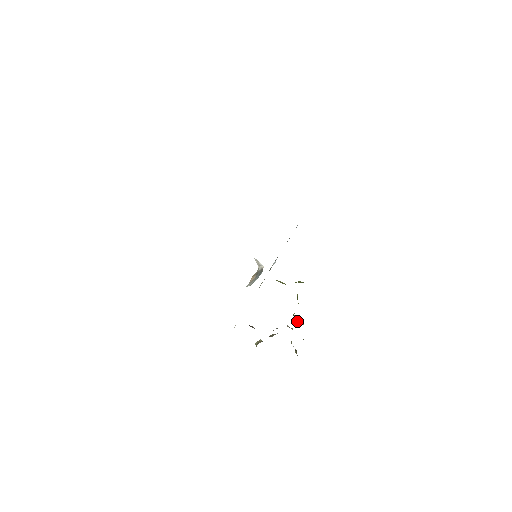
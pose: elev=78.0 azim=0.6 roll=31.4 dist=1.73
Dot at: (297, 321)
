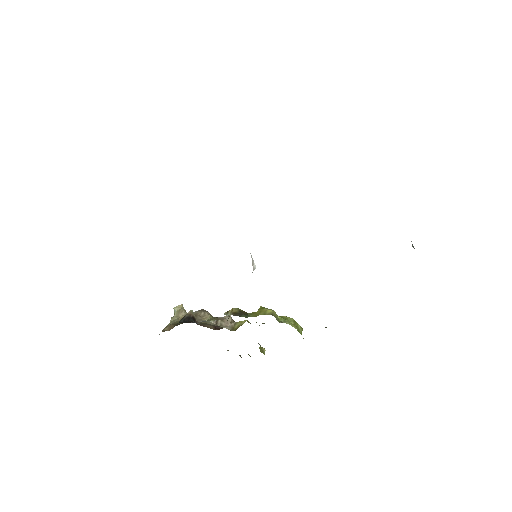
Dot at: (260, 345)
